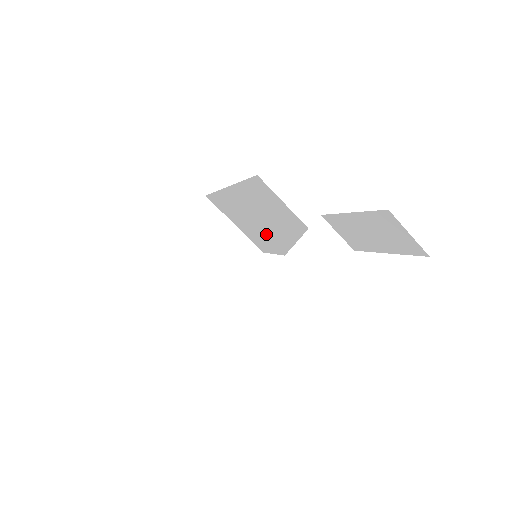
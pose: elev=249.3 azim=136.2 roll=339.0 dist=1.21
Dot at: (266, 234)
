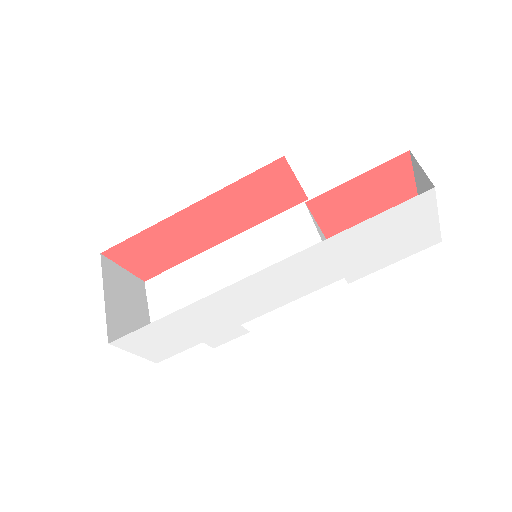
Dot at: occluded
